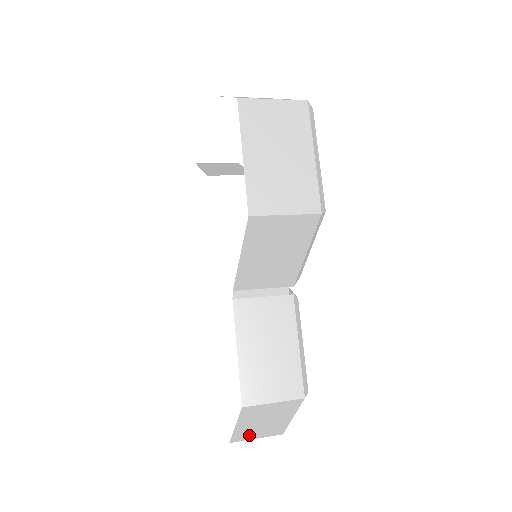
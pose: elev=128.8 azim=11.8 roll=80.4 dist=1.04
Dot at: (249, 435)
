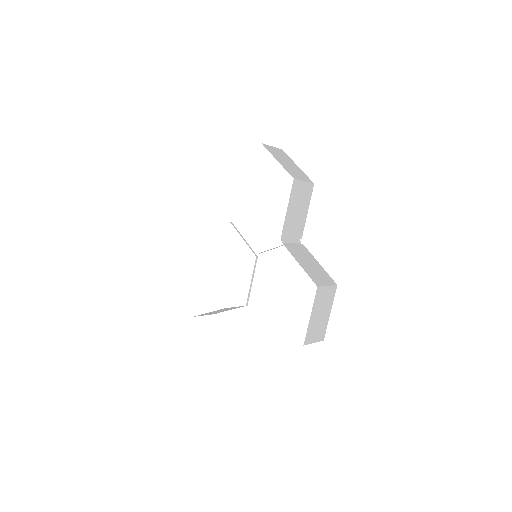
Dot at: (312, 335)
